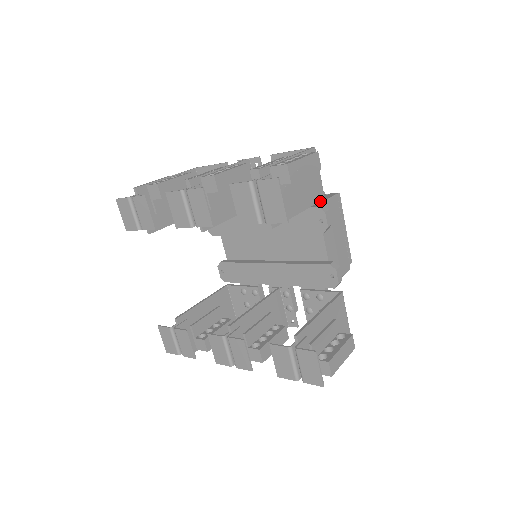
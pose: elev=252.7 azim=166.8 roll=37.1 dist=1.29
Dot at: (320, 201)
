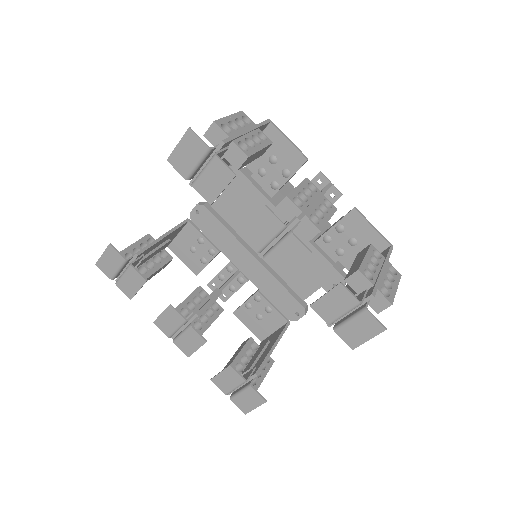
Dot at: occluded
